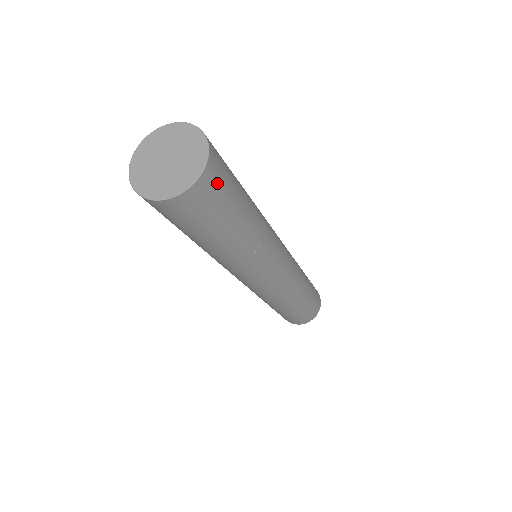
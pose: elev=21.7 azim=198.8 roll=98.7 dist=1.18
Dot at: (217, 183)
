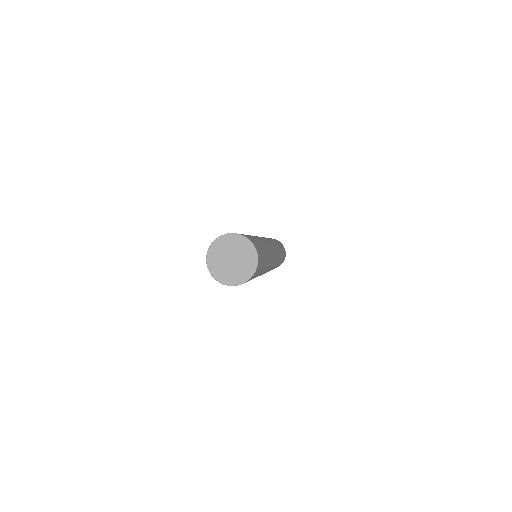
Dot at: (260, 262)
